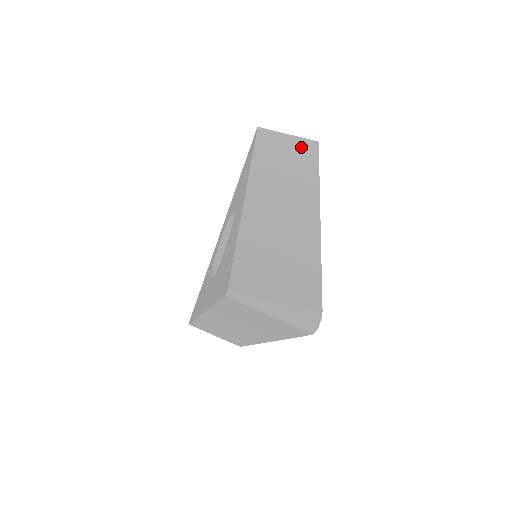
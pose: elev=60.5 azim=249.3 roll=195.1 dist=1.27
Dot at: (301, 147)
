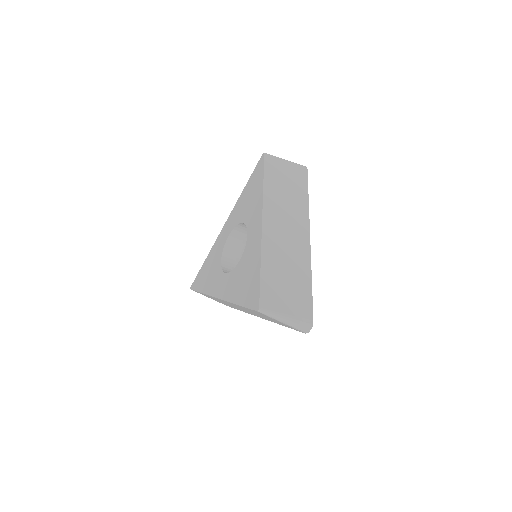
Dot at: (296, 174)
